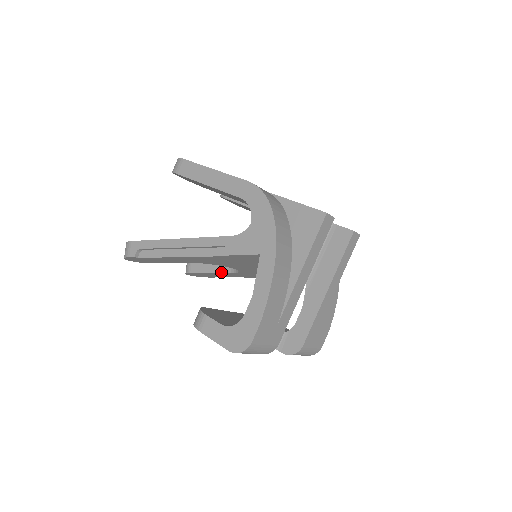
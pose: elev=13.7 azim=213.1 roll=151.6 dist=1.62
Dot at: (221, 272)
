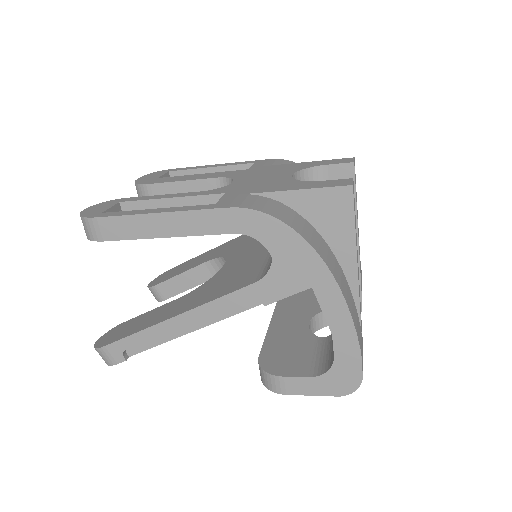
Dot at: (205, 281)
